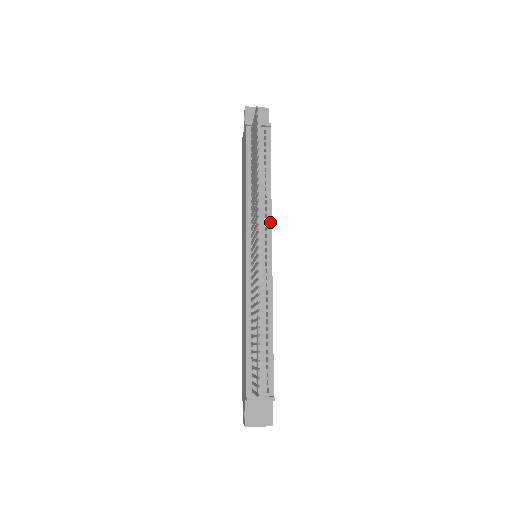
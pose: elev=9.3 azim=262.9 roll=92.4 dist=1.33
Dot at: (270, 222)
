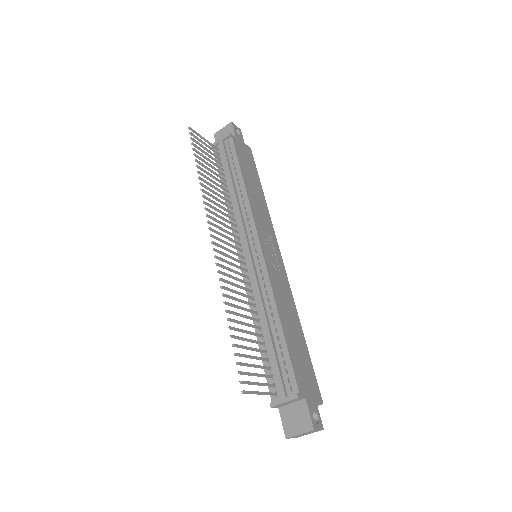
Dot at: (251, 217)
